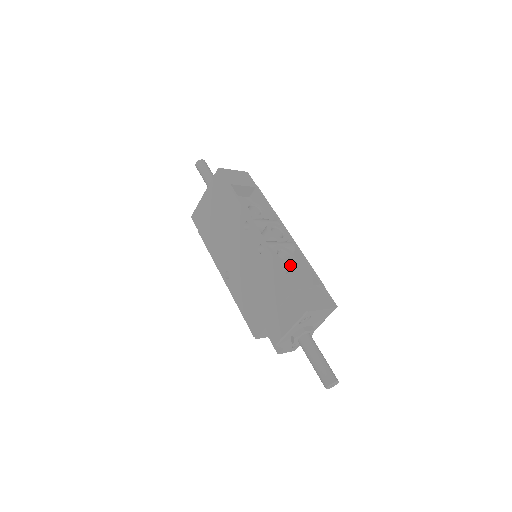
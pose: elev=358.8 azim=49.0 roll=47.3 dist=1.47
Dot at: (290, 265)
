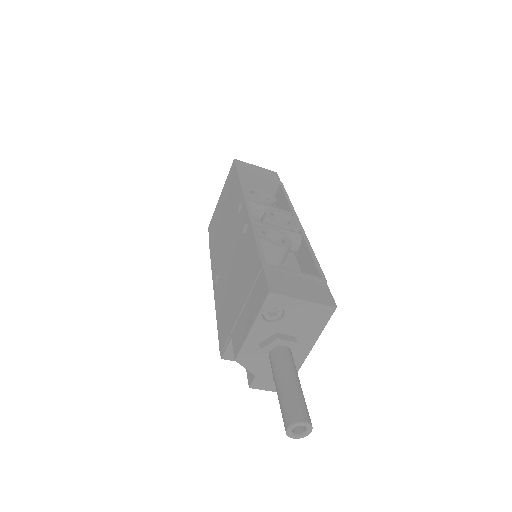
Dot at: (277, 246)
